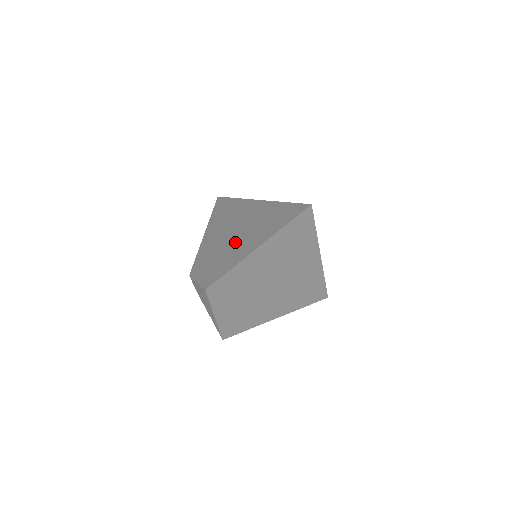
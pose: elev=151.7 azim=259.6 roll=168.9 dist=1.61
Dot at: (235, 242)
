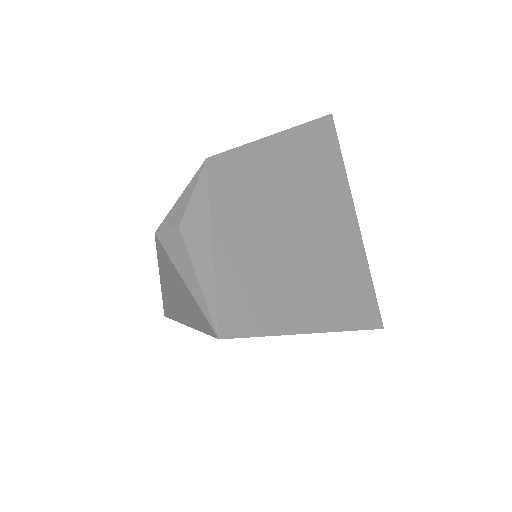
Dot at: occluded
